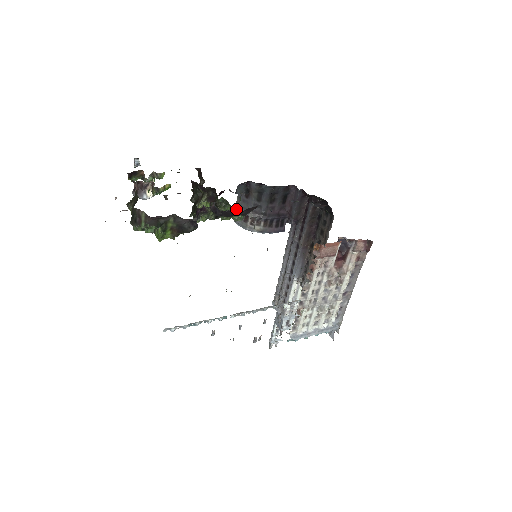
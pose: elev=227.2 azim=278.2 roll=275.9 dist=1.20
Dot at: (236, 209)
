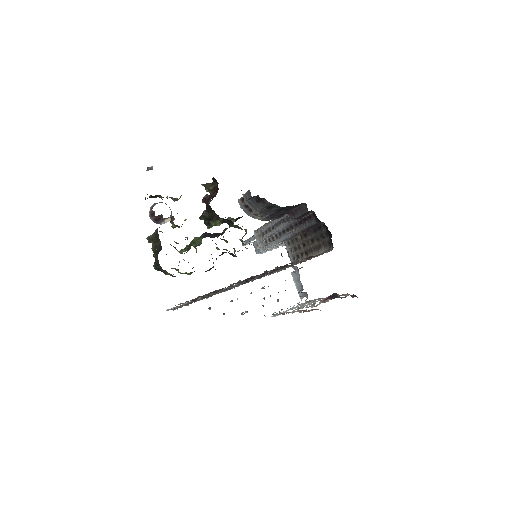
Dot at: (243, 196)
